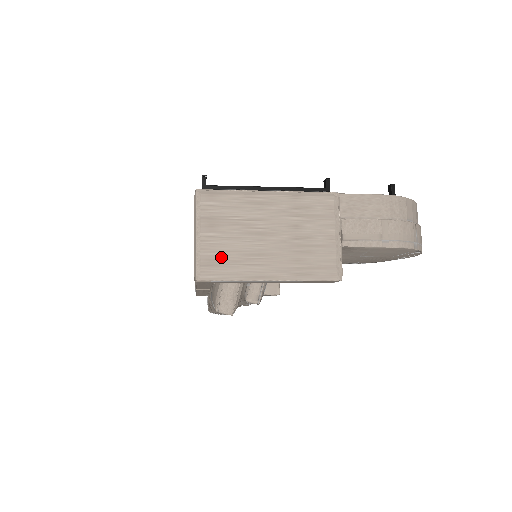
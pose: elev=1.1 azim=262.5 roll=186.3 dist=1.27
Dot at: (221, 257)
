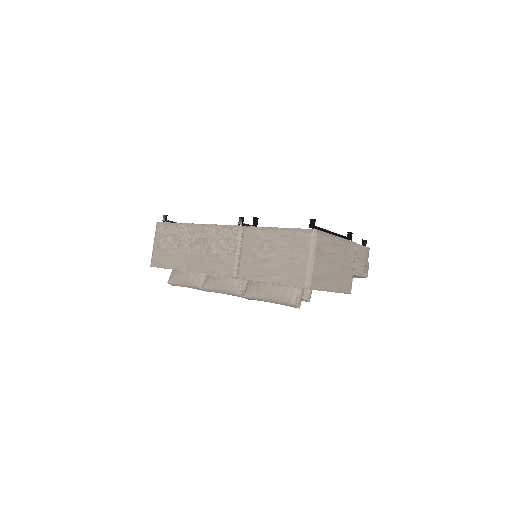
Dot at: (319, 275)
